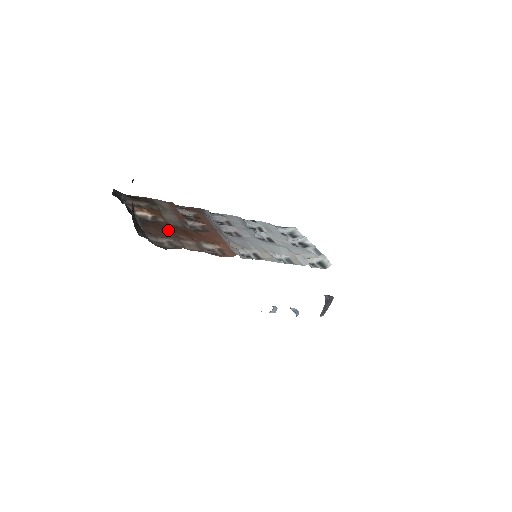
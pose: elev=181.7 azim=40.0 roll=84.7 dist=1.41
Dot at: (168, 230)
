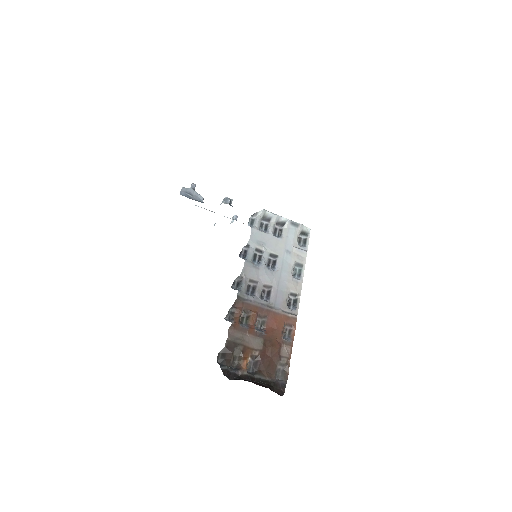
Dot at: (269, 357)
